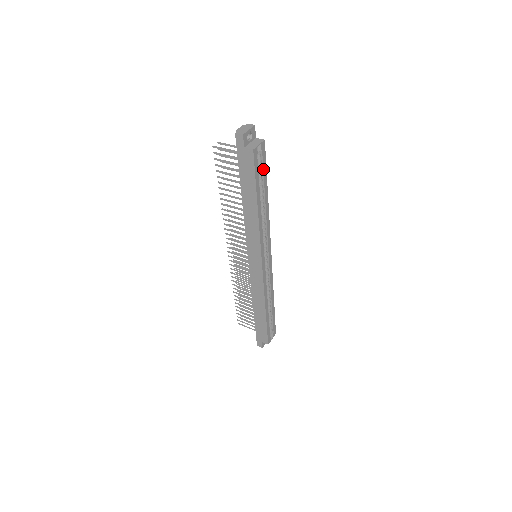
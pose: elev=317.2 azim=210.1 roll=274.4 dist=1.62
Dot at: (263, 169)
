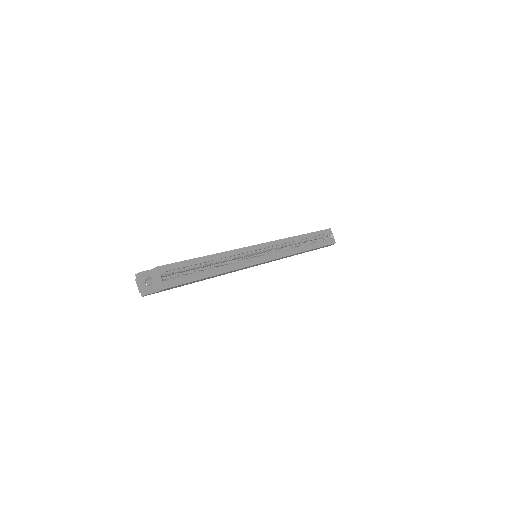
Dot at: (183, 267)
